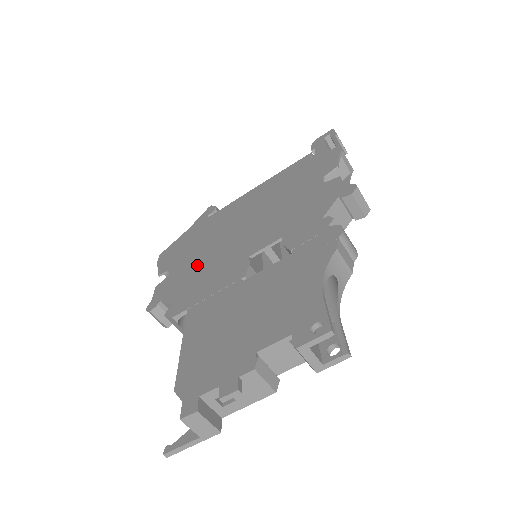
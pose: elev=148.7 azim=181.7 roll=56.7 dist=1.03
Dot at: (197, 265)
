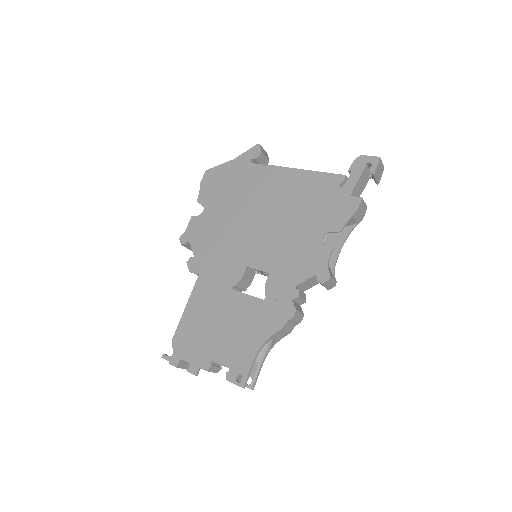
Dot at: (220, 229)
